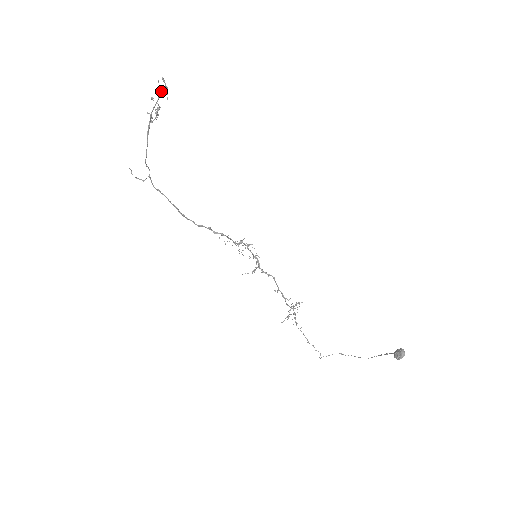
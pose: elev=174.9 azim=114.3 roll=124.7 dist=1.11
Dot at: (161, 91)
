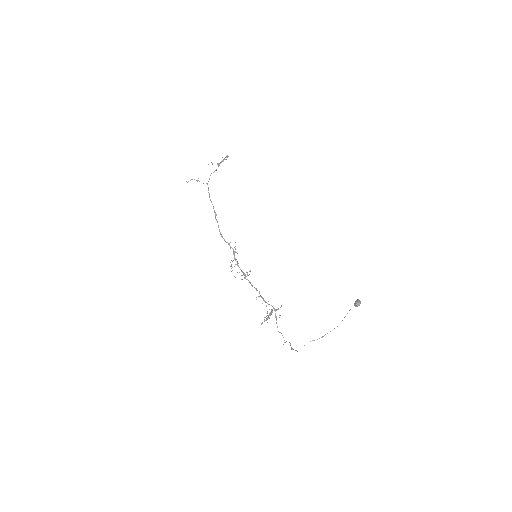
Dot at: (228, 156)
